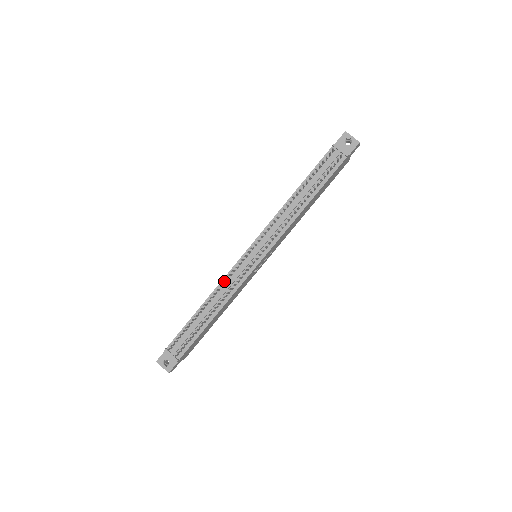
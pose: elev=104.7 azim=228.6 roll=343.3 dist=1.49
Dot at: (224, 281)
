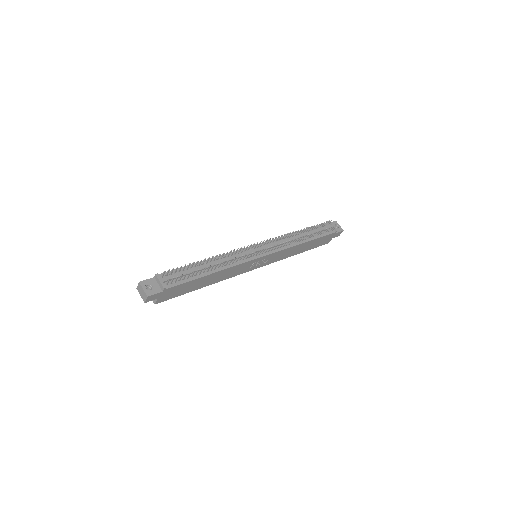
Dot at: (231, 254)
